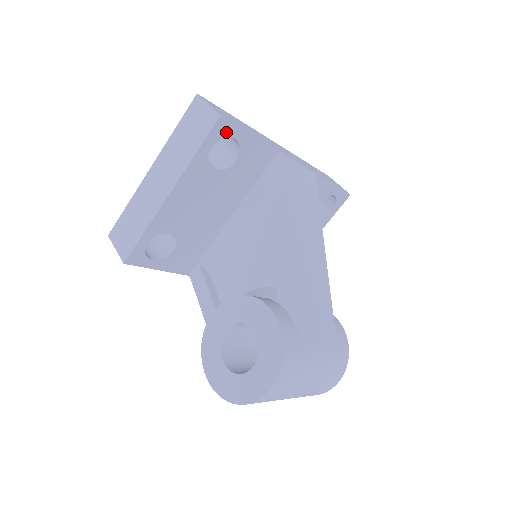
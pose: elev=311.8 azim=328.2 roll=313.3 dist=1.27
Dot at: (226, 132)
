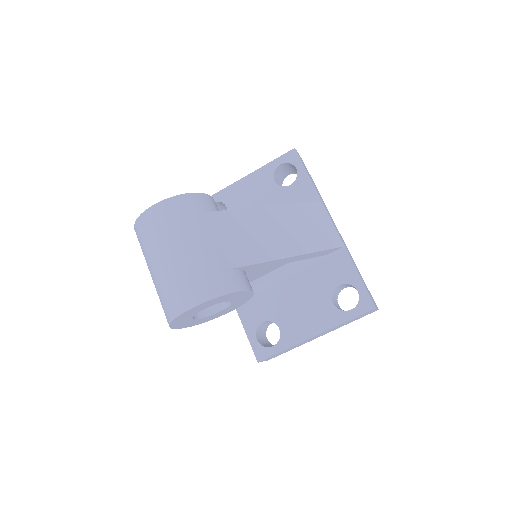
Dot at: (293, 160)
